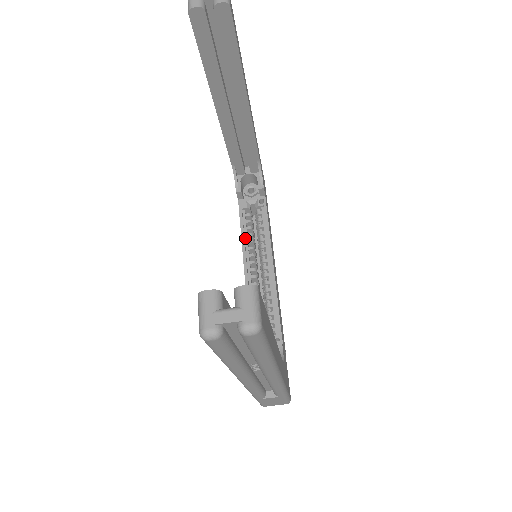
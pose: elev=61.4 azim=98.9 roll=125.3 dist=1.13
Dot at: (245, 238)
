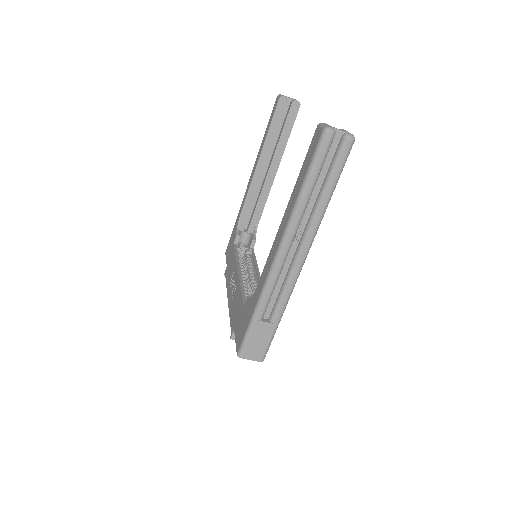
Dot at: occluded
